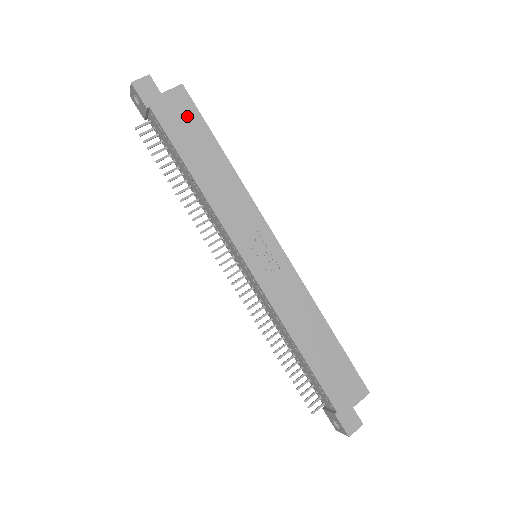
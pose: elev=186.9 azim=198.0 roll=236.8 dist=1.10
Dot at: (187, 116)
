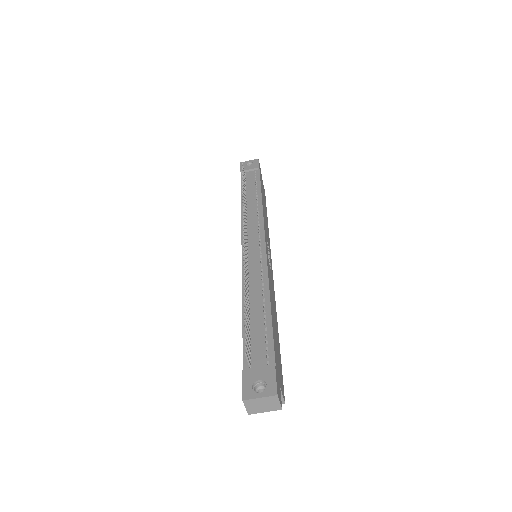
Dot at: (264, 194)
